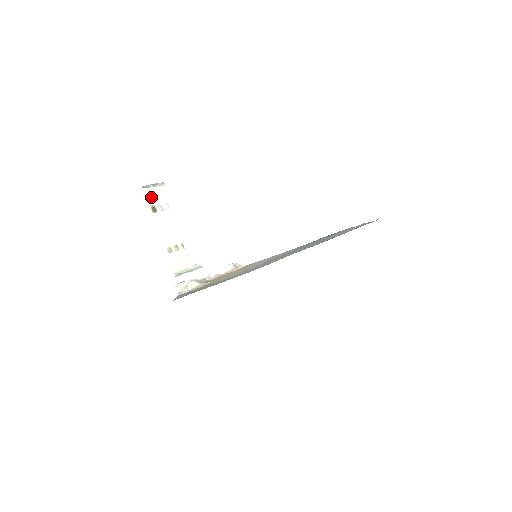
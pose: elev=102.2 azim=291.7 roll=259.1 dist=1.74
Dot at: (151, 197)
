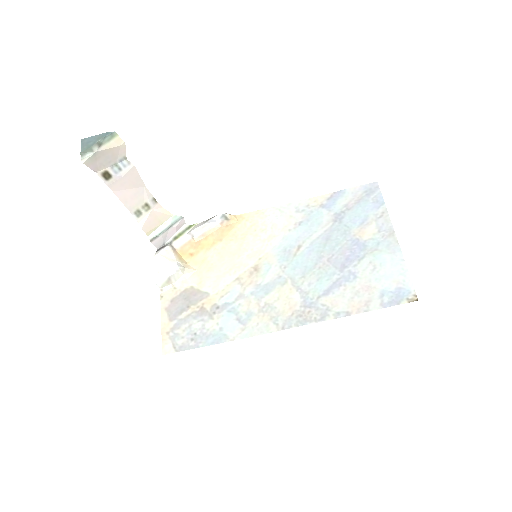
Dot at: (98, 162)
